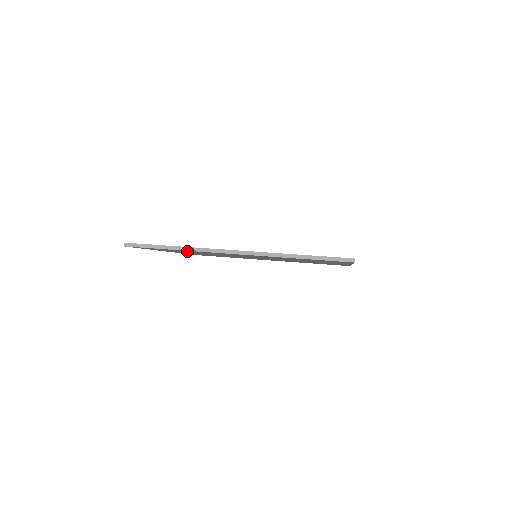
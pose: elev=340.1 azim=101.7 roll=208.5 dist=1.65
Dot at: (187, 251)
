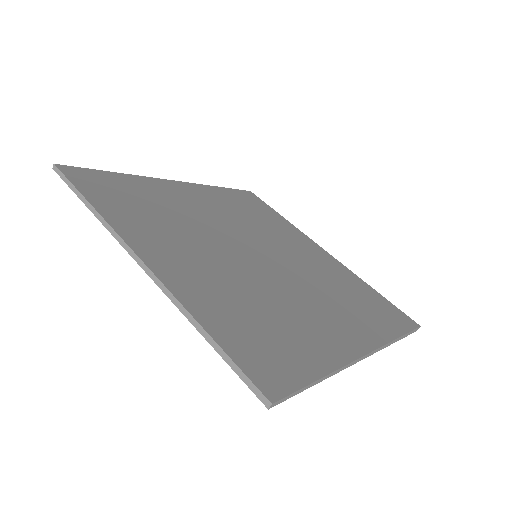
Dot at: occluded
